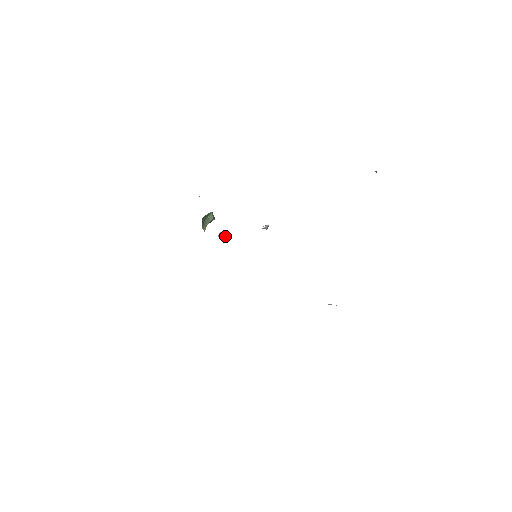
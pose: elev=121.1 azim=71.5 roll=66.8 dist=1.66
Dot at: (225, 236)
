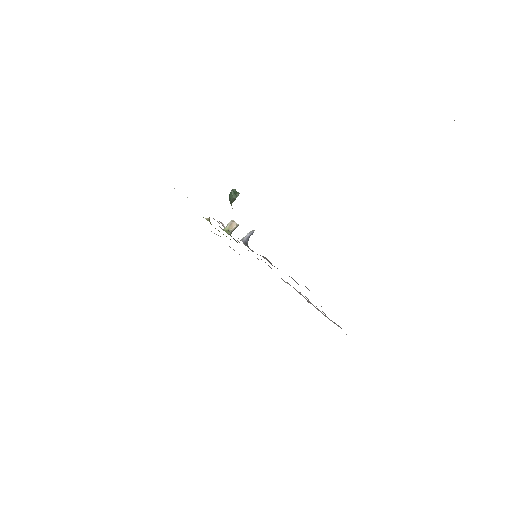
Dot at: (233, 227)
